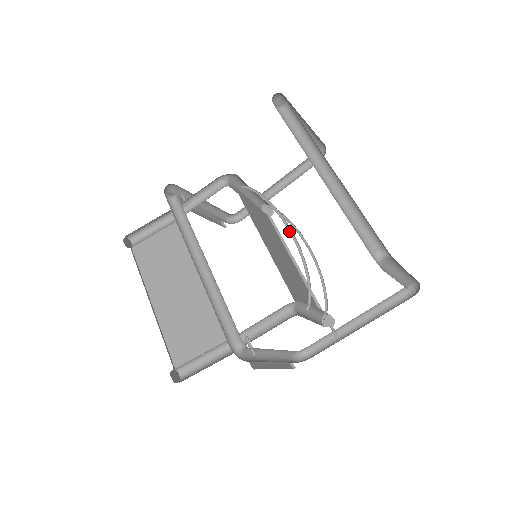
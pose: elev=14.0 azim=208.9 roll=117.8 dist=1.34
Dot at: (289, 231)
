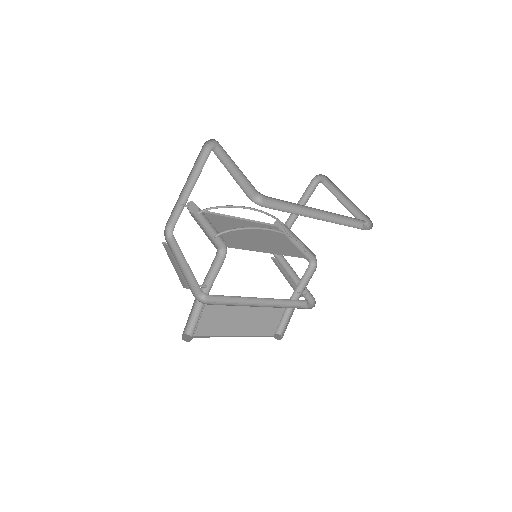
Dot at: occluded
